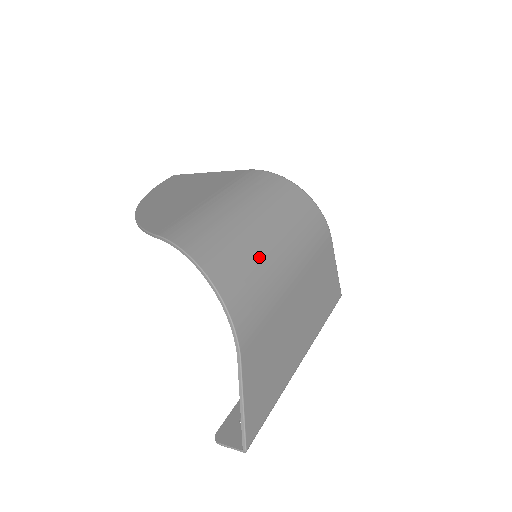
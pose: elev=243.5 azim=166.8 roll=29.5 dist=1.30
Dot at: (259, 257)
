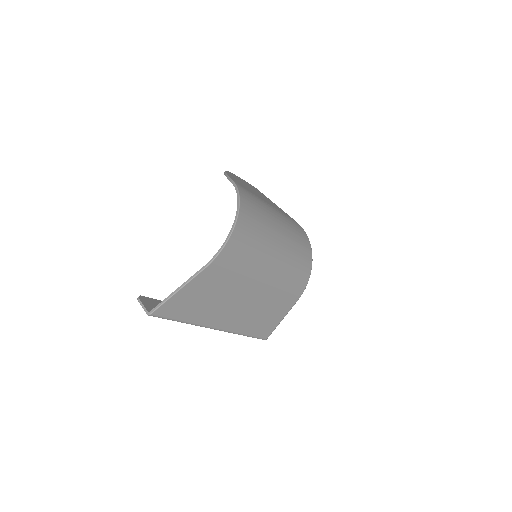
Dot at: (264, 246)
